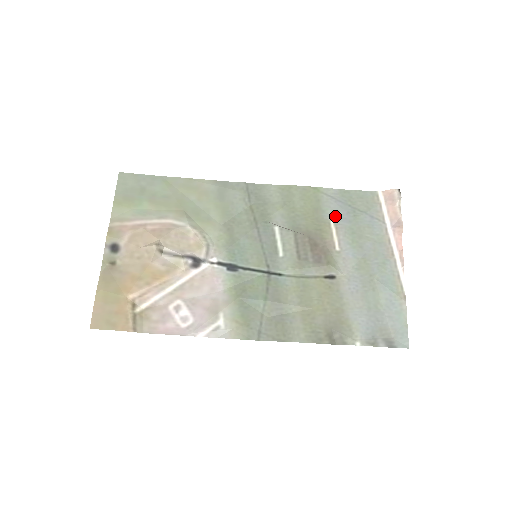
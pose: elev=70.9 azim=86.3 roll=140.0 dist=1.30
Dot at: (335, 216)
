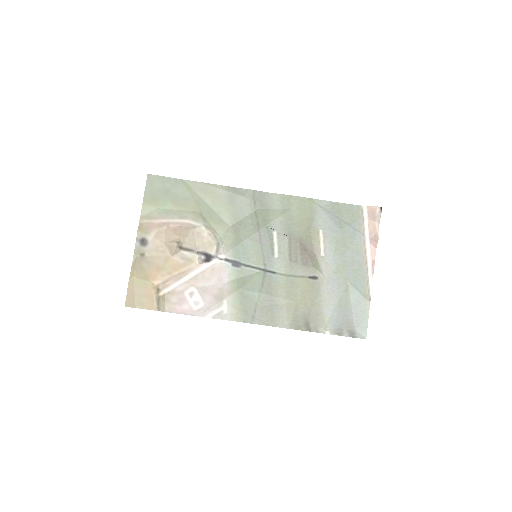
Dot at: (324, 226)
